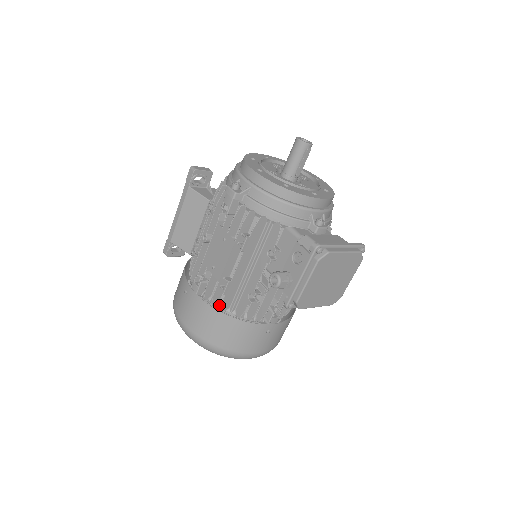
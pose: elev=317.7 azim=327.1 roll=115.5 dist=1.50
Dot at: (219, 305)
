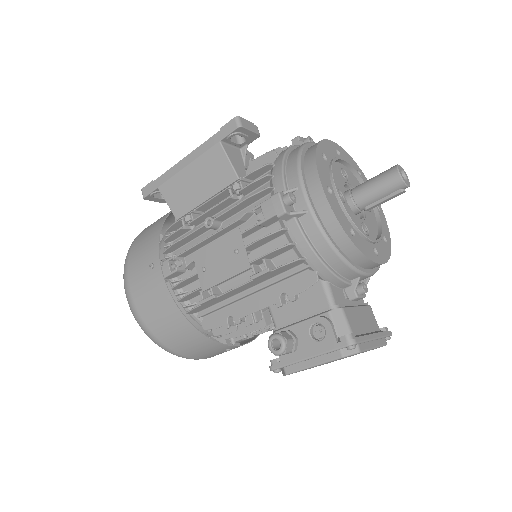
Dot at: (187, 306)
